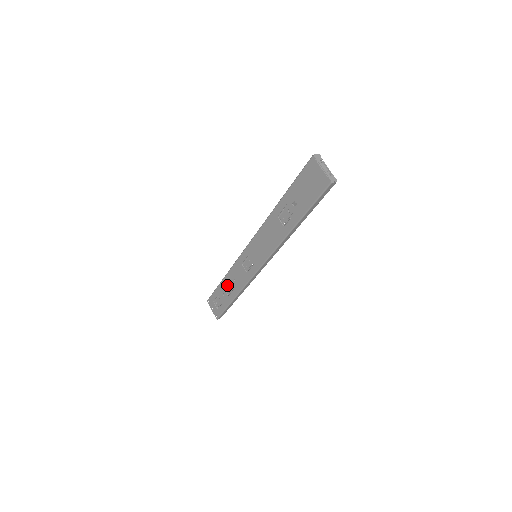
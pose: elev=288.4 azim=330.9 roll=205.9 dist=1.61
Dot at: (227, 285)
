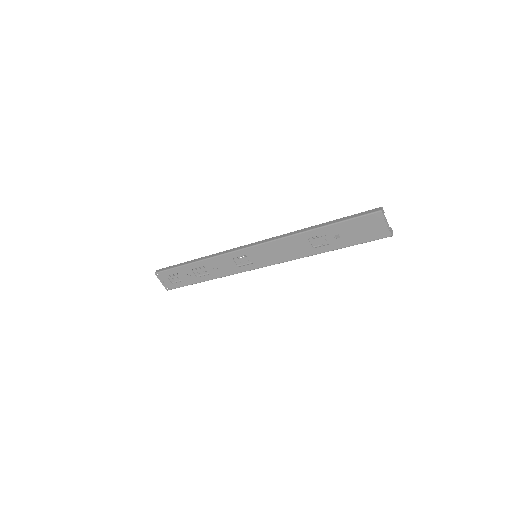
Dot at: (199, 269)
